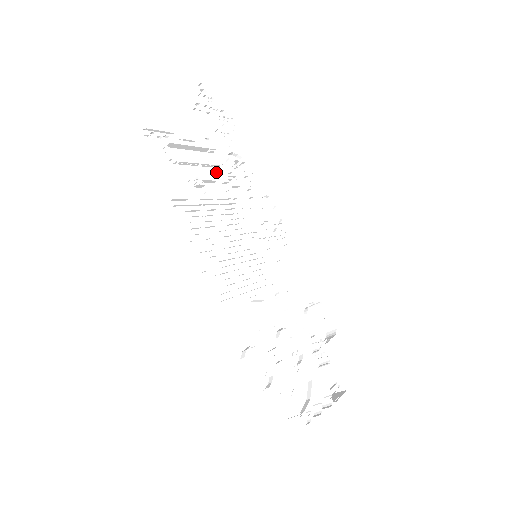
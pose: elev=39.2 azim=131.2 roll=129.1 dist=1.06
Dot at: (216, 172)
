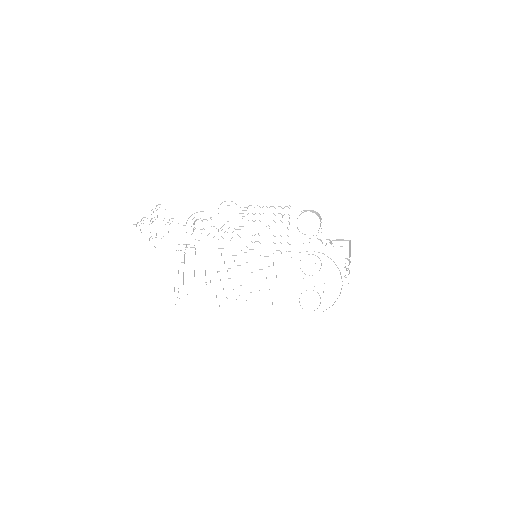
Dot at: (199, 253)
